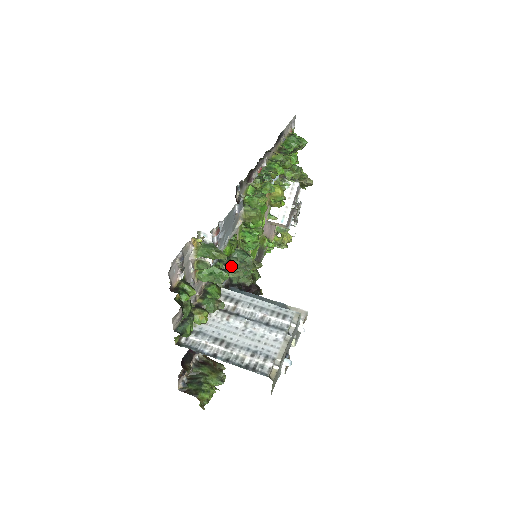
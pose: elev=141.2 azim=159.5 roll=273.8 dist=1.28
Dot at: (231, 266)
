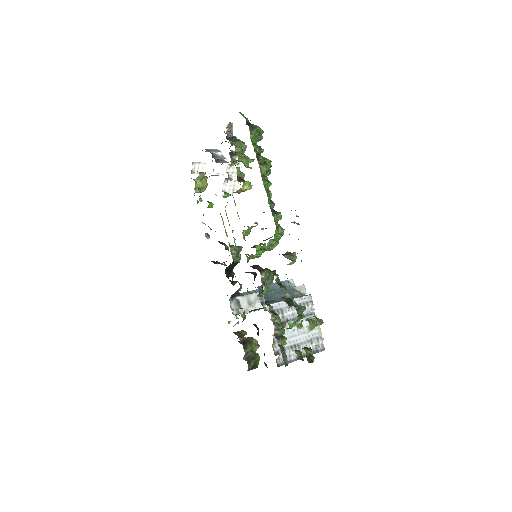
Dot at: (301, 308)
